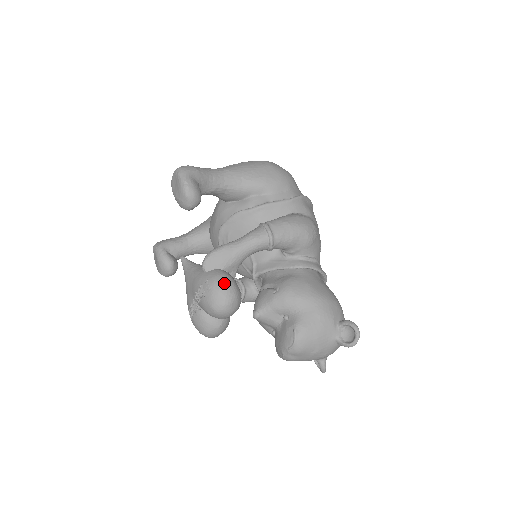
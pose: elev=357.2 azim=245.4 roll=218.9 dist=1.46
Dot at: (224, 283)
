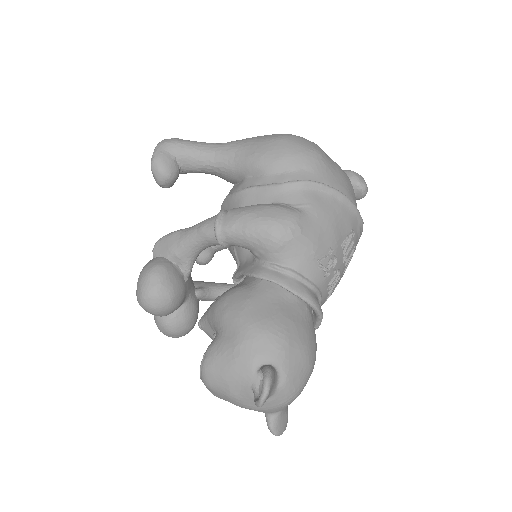
Dot at: (148, 272)
